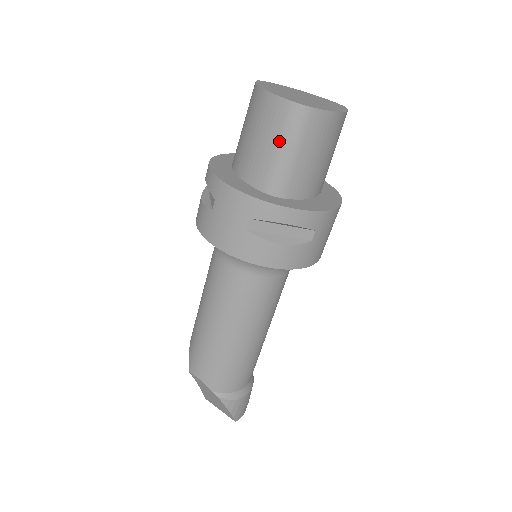
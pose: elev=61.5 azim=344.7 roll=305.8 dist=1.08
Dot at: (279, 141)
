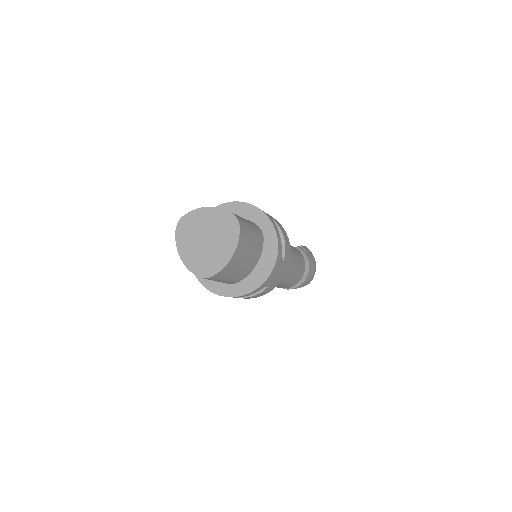
Dot at: occluded
